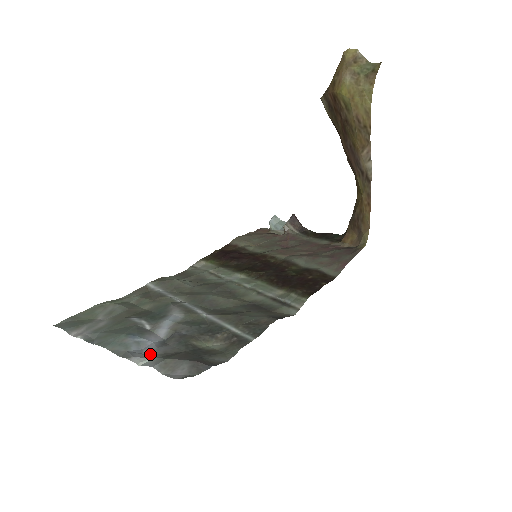
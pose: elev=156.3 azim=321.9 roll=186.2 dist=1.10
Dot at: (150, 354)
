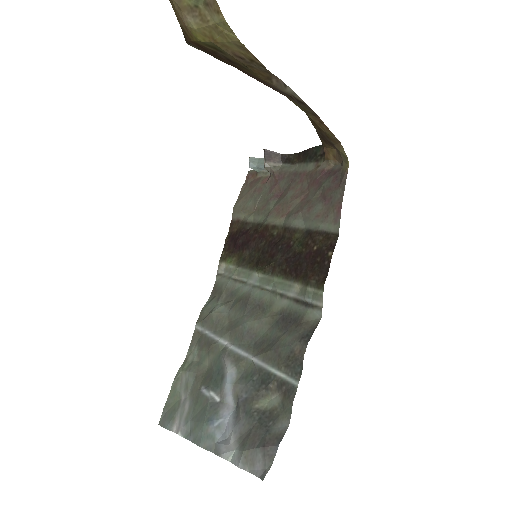
Dot at: (231, 442)
